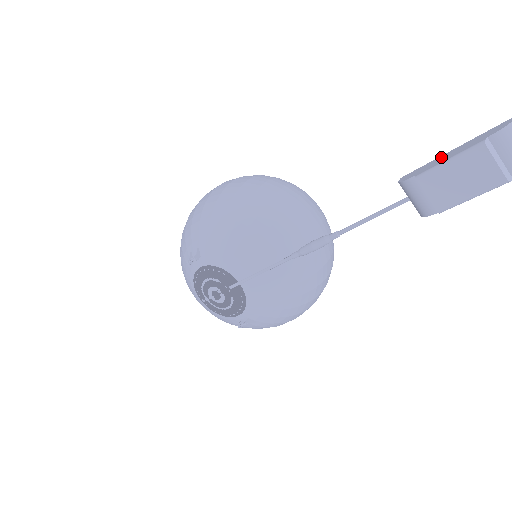
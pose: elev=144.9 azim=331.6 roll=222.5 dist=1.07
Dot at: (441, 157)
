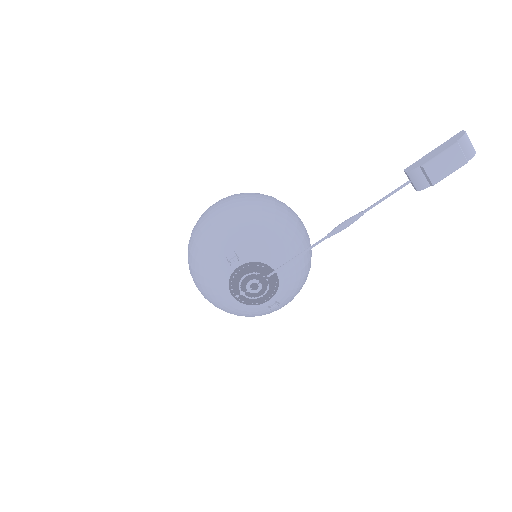
Dot at: (429, 155)
